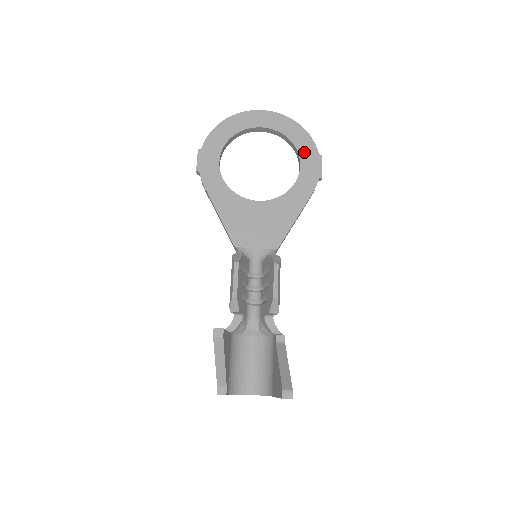
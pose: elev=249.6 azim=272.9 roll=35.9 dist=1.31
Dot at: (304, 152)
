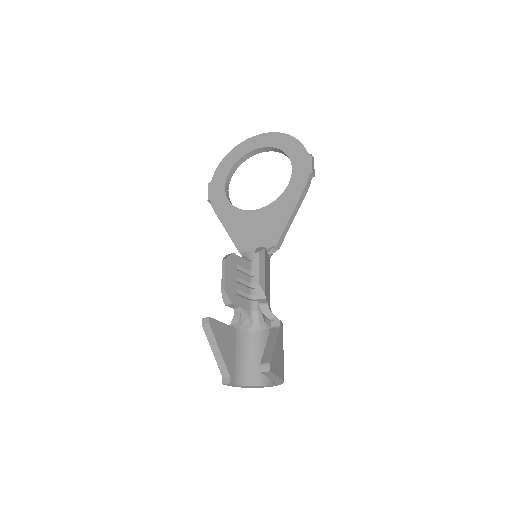
Dot at: (294, 156)
